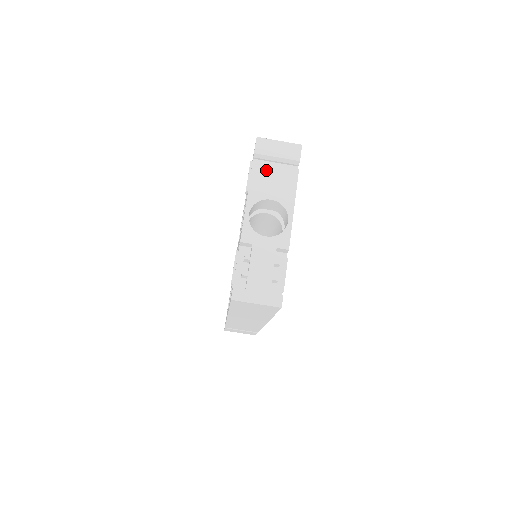
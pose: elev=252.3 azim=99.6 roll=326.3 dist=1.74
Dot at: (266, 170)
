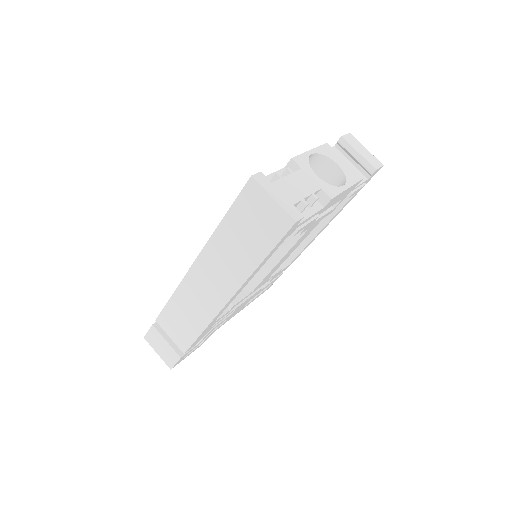
Dot at: occluded
